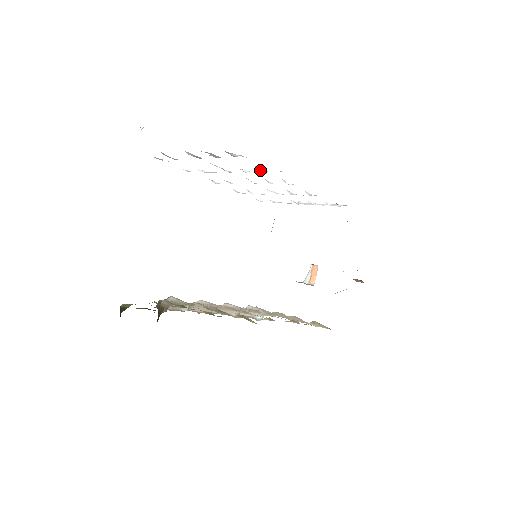
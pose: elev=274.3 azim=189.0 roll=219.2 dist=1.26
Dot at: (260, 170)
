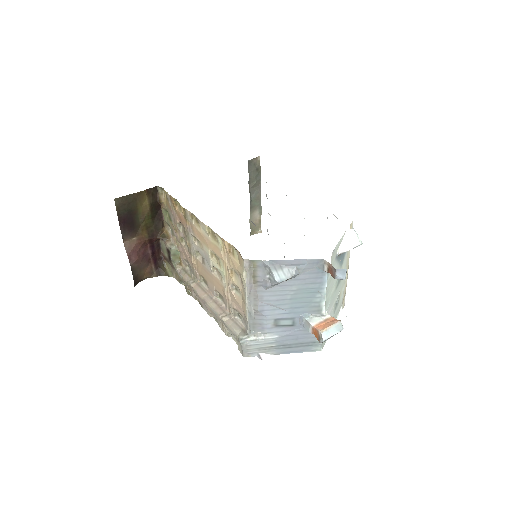
Dot at: occluded
